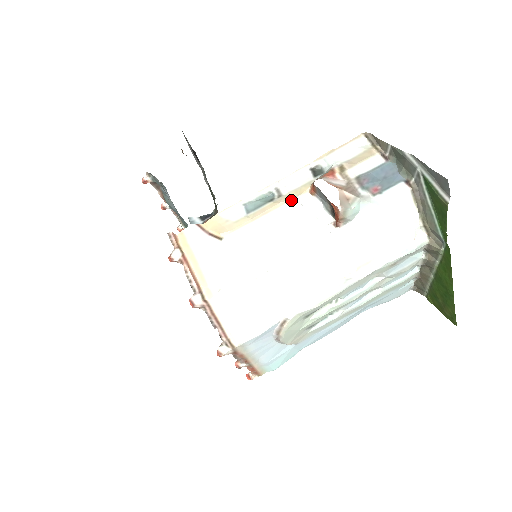
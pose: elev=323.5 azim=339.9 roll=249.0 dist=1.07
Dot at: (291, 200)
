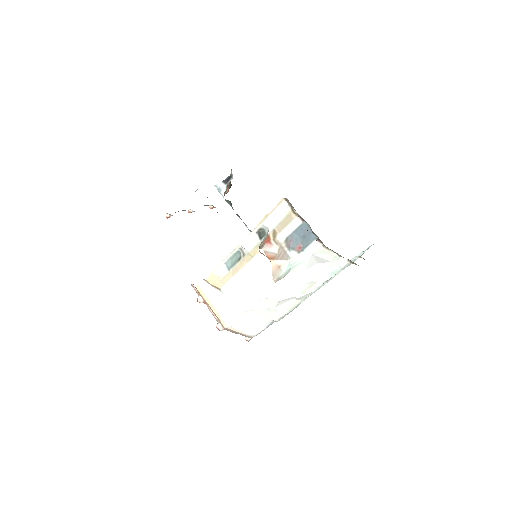
Dot at: (250, 260)
